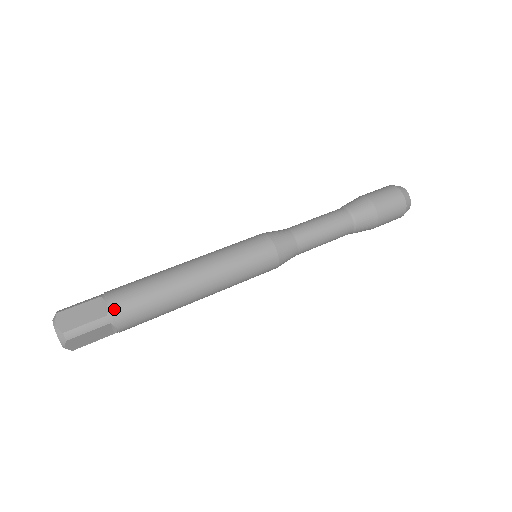
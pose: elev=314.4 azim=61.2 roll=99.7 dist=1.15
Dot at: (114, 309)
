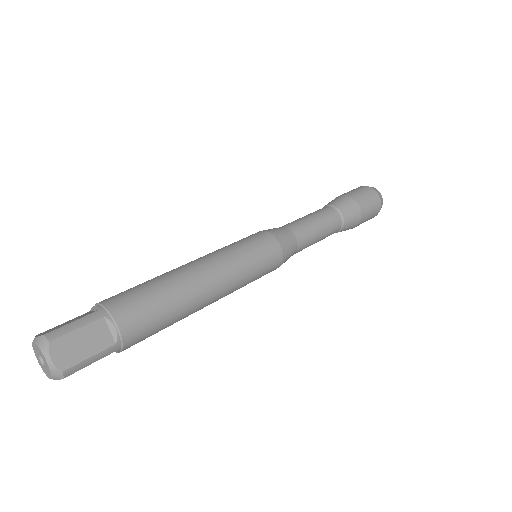
Dot at: (125, 336)
